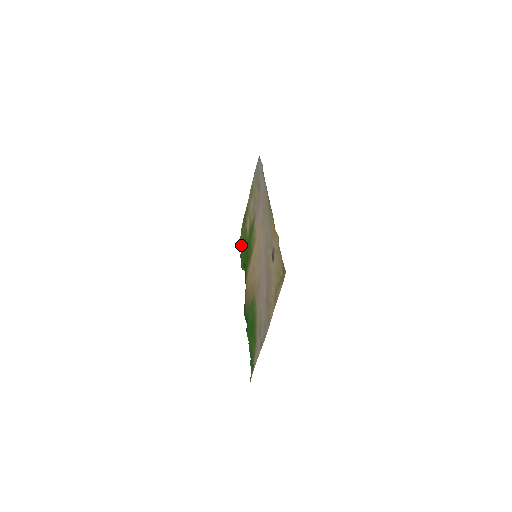
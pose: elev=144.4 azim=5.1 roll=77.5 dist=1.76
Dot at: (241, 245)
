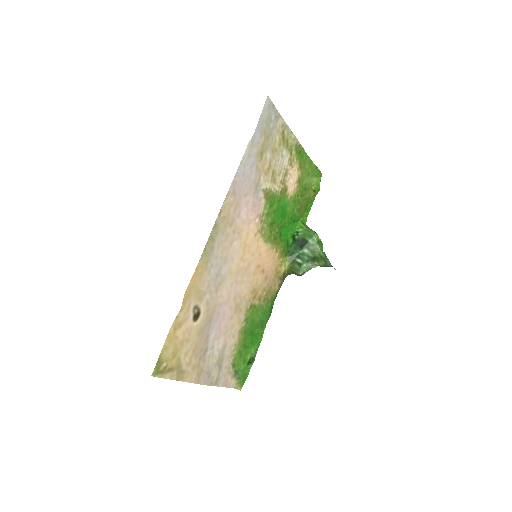
Dot at: (311, 187)
